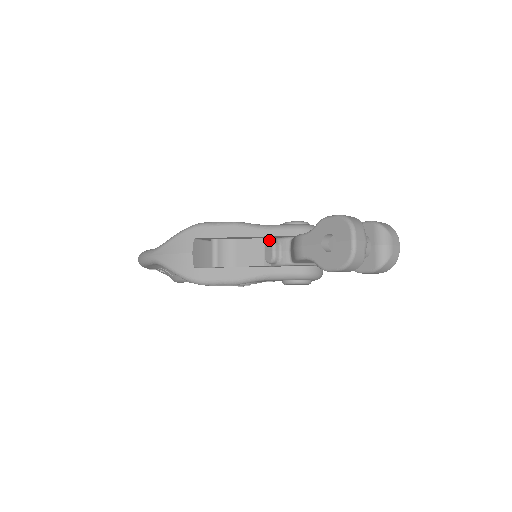
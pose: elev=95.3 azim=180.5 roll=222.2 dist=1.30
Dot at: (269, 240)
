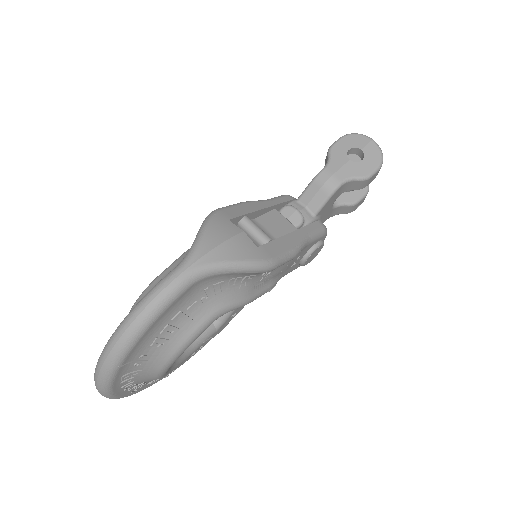
Dot at: (282, 207)
